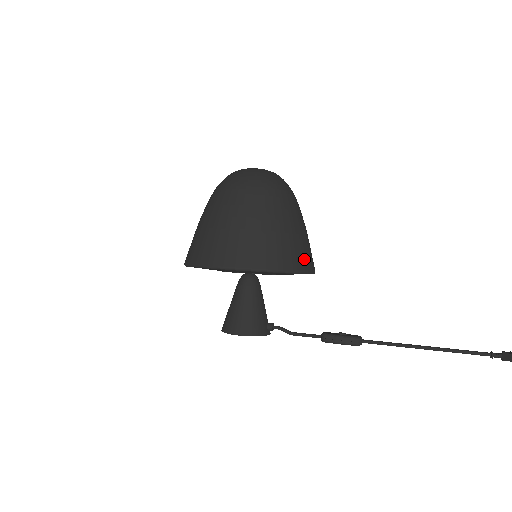
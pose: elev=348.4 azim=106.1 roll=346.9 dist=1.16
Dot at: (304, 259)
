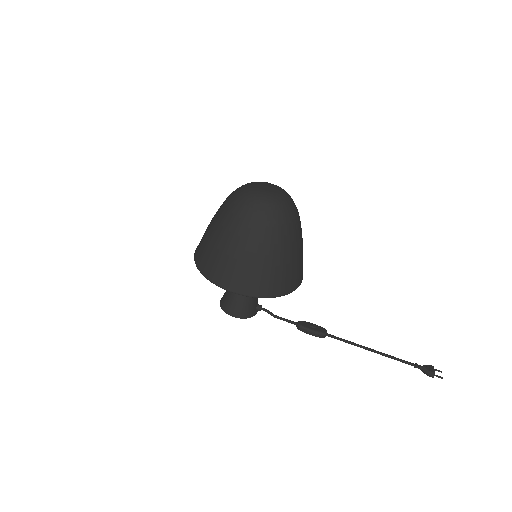
Dot at: (295, 280)
